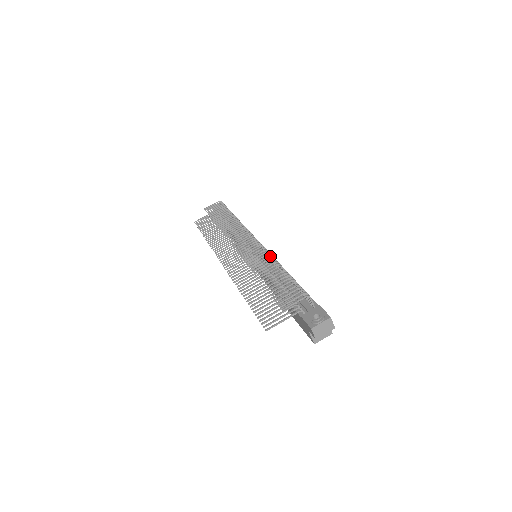
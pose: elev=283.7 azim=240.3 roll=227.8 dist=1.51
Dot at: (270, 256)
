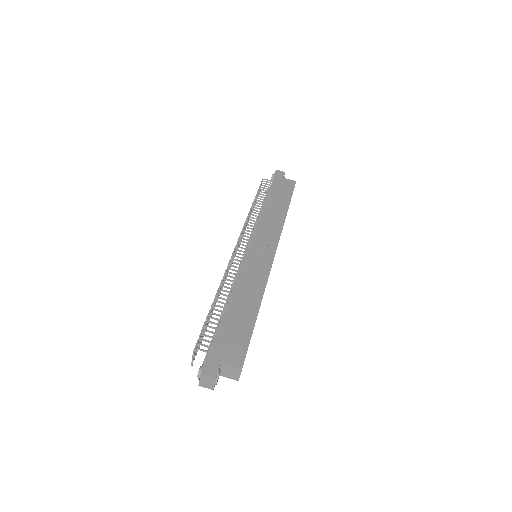
Dot at: (222, 280)
